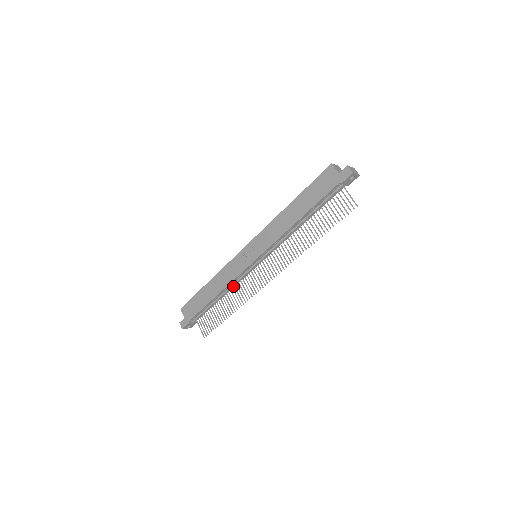
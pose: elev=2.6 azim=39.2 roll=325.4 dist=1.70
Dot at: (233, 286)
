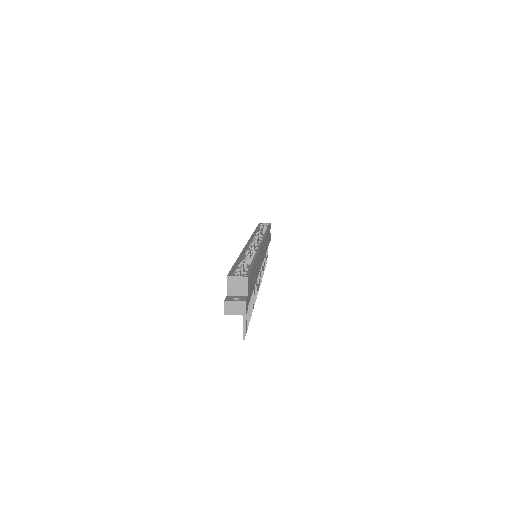
Dot at: occluded
